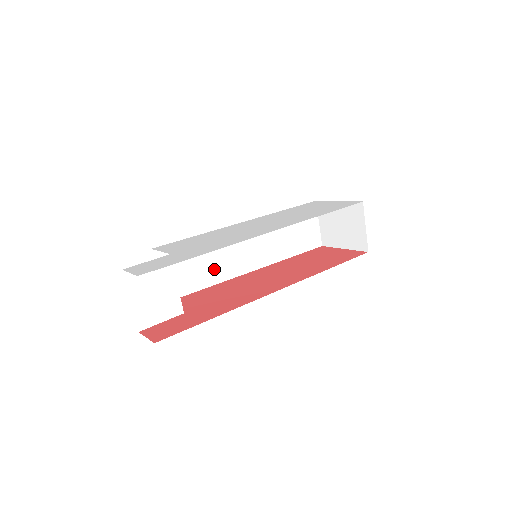
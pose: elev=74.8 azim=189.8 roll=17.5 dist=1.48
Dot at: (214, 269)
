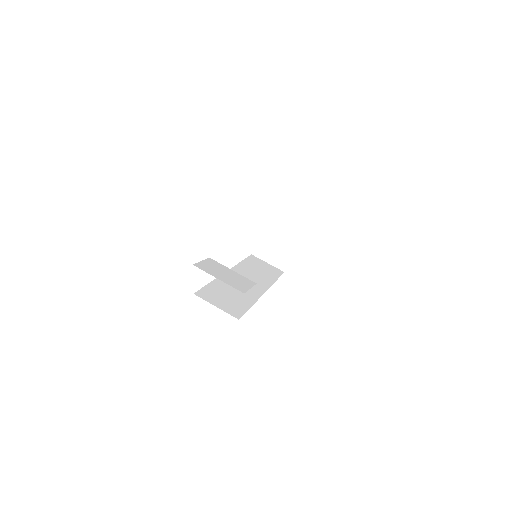
Dot at: (243, 296)
